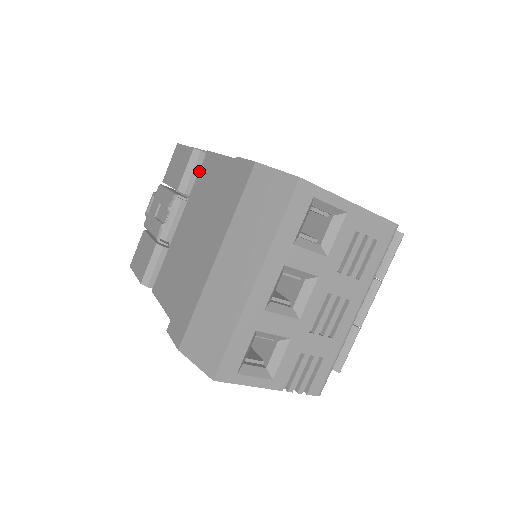
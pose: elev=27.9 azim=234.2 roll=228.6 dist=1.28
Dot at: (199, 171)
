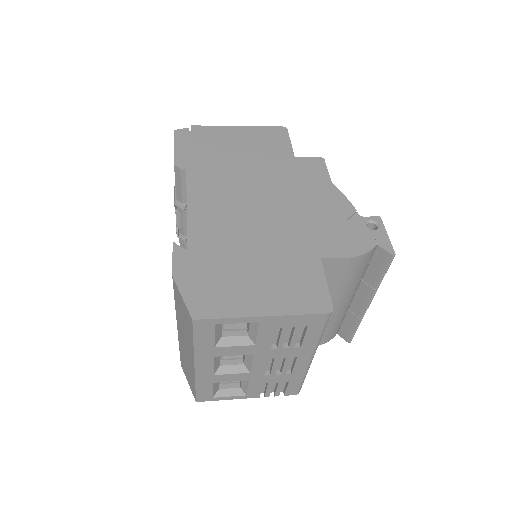
Dot at: occluded
